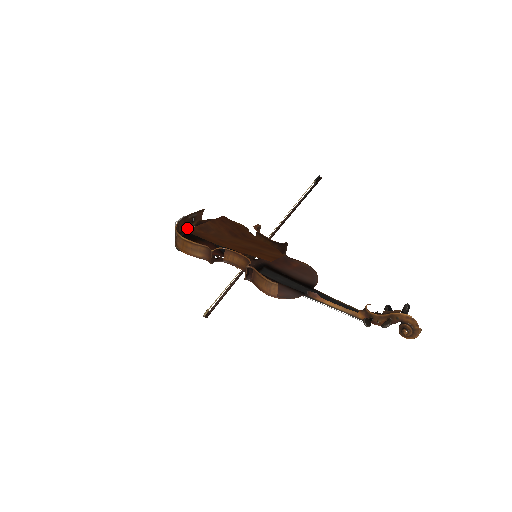
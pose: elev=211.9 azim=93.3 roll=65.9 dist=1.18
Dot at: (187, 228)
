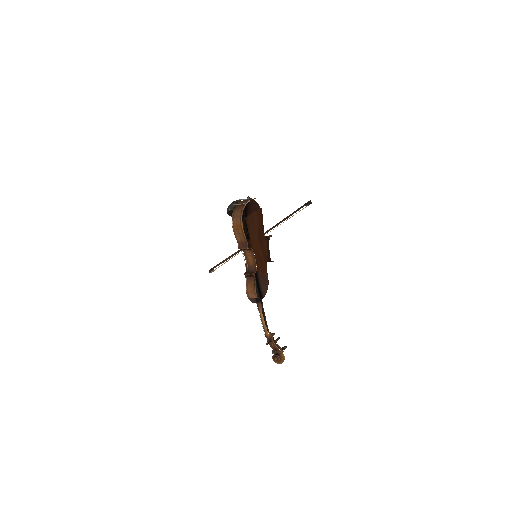
Dot at: occluded
